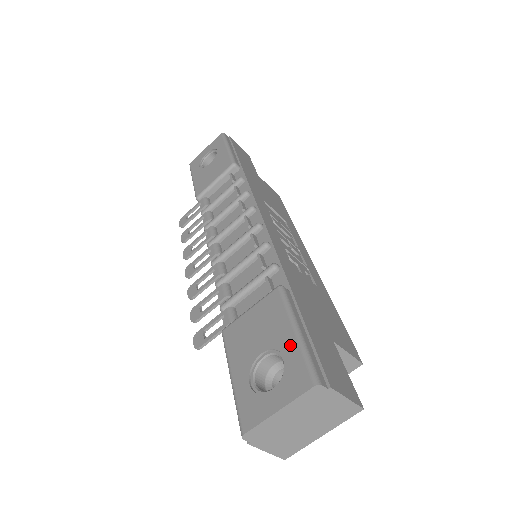
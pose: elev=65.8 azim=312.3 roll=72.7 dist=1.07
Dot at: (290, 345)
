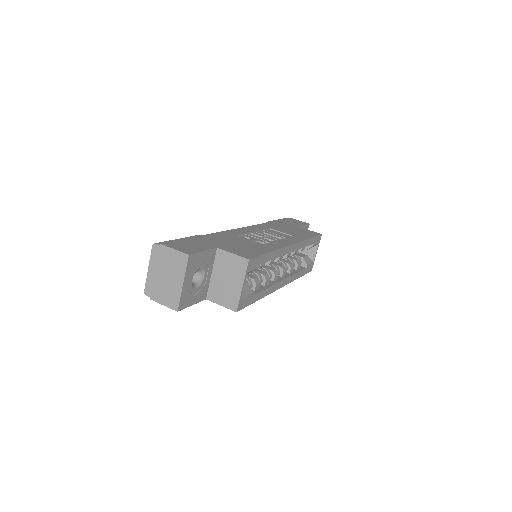
Dot at: occluded
